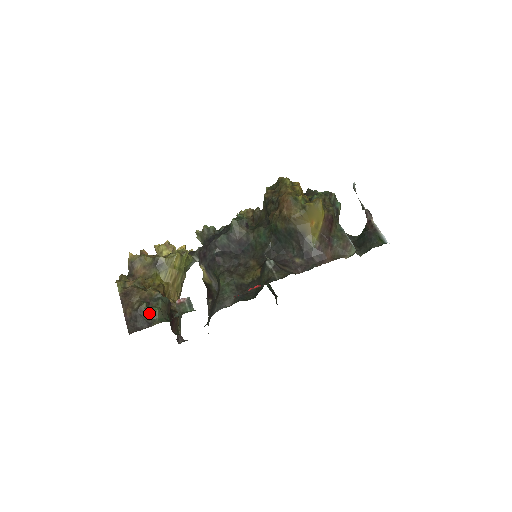
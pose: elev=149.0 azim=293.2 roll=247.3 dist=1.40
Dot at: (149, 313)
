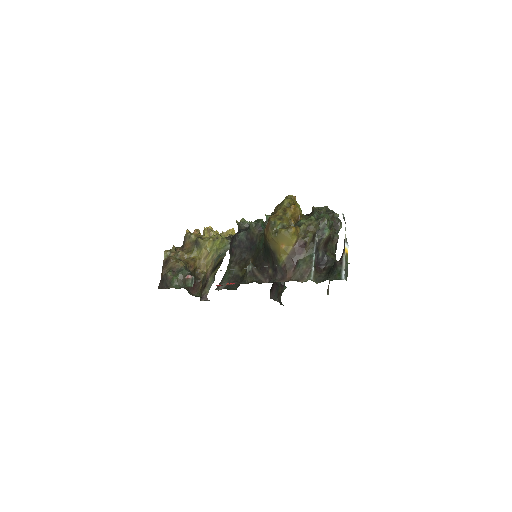
Dot at: (170, 279)
